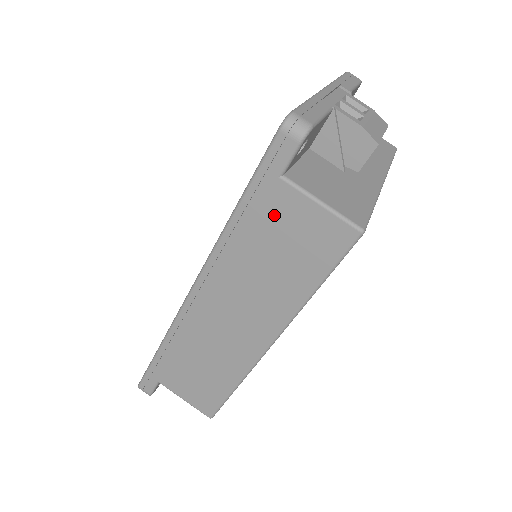
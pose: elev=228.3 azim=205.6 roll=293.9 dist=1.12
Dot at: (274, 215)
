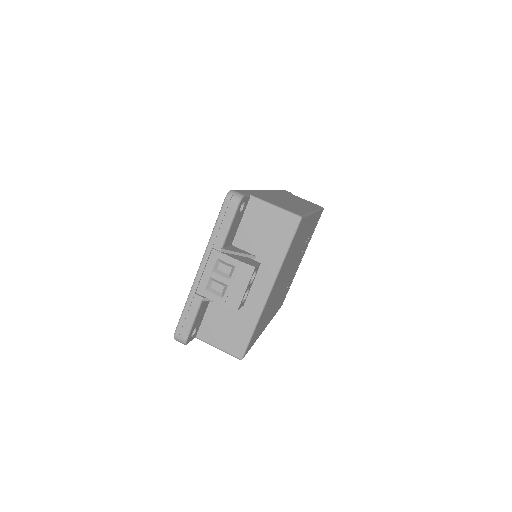
Dot at: occluded
